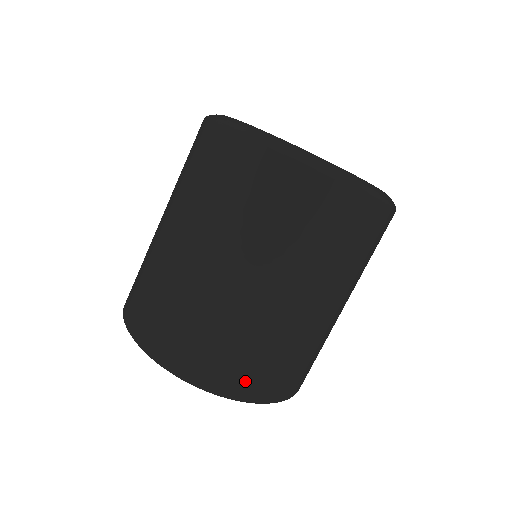
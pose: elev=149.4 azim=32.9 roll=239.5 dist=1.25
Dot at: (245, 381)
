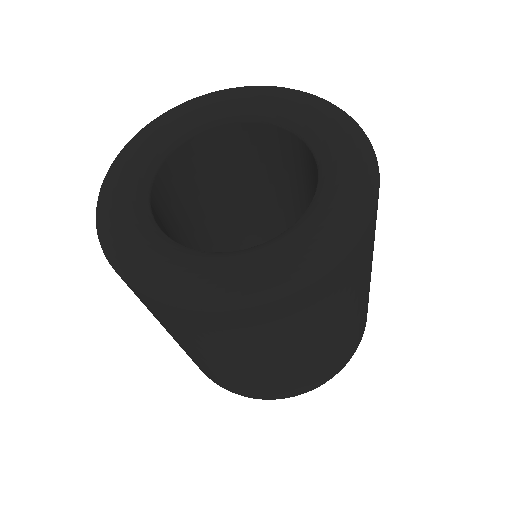
Dot at: (340, 365)
